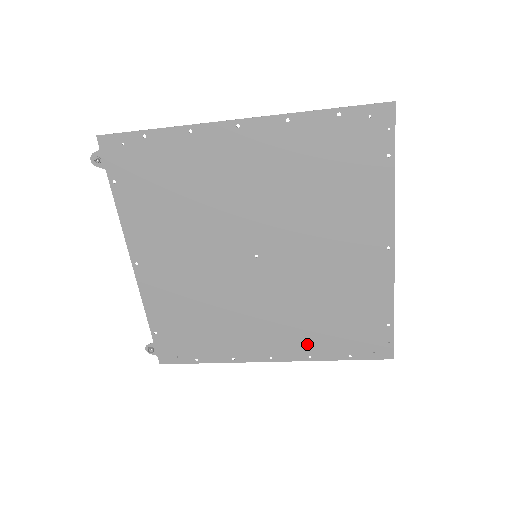
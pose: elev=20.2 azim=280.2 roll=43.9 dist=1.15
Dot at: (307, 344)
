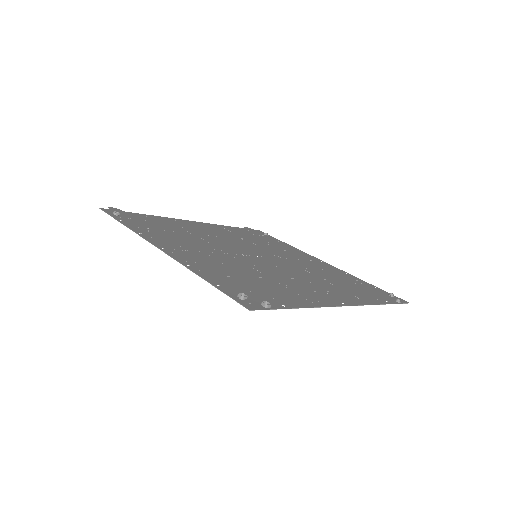
Dot at: (338, 273)
